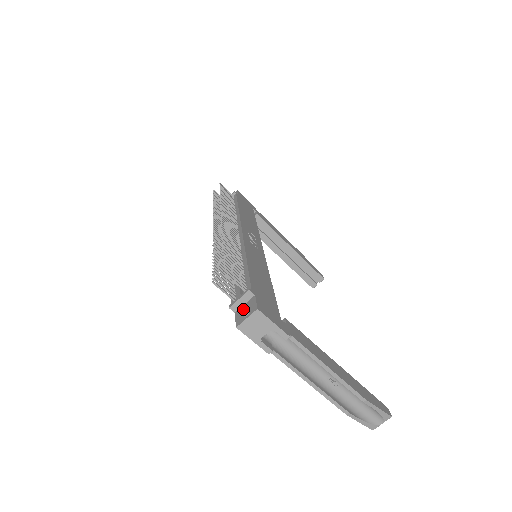
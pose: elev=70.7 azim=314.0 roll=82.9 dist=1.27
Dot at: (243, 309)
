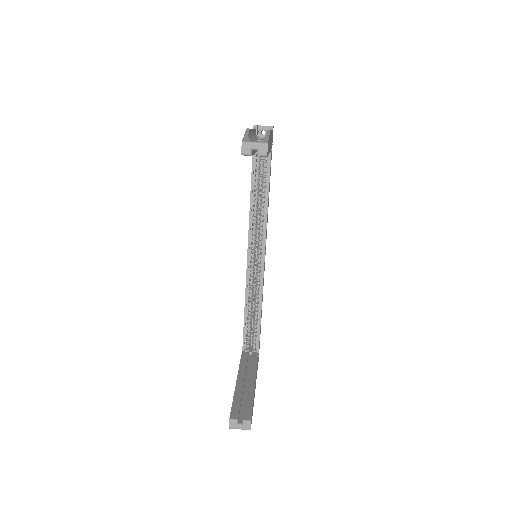
Dot at: occluded
